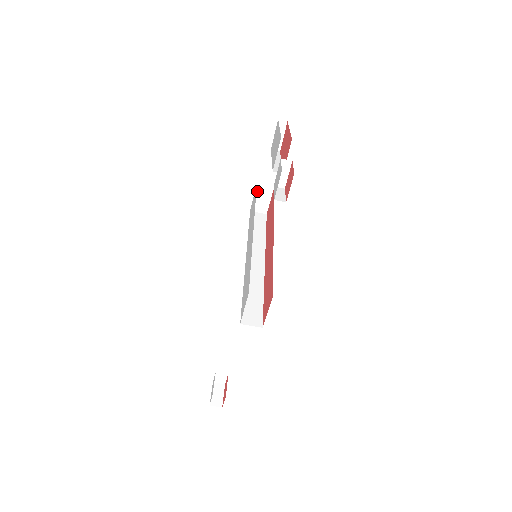
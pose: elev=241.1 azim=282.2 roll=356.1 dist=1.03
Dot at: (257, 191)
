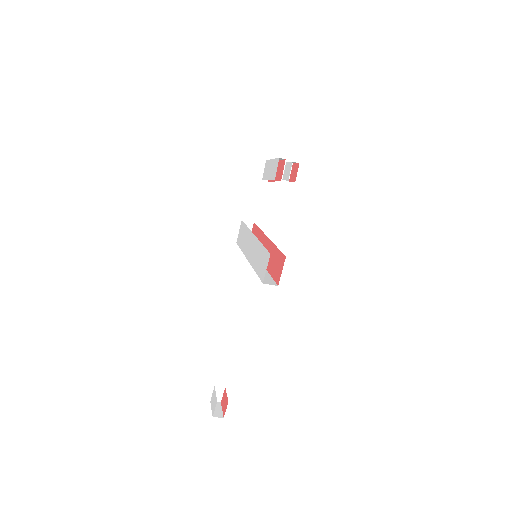
Dot at: occluded
